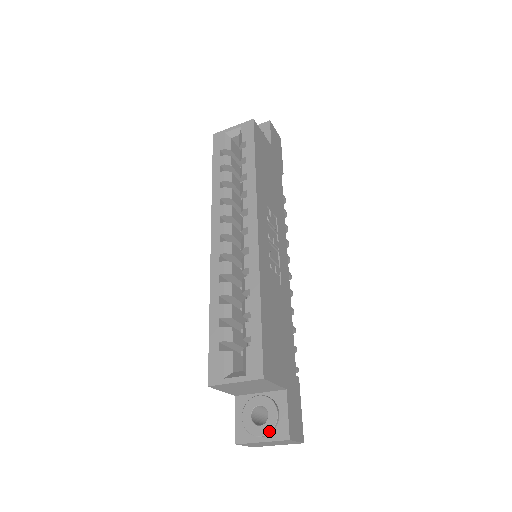
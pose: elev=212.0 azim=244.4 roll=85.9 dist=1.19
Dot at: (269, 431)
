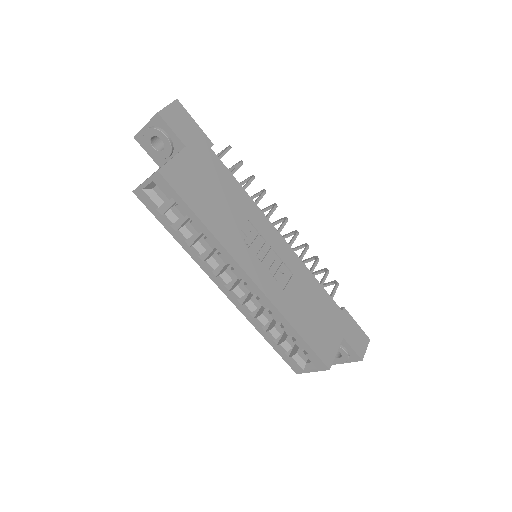
Dot at: (347, 361)
